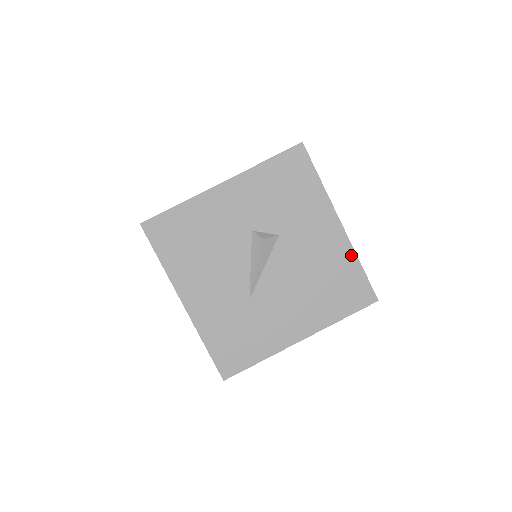
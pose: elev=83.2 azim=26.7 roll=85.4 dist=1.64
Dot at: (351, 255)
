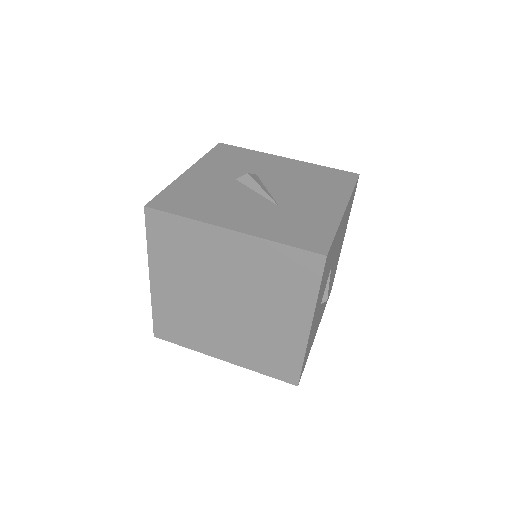
Dot at: (313, 165)
